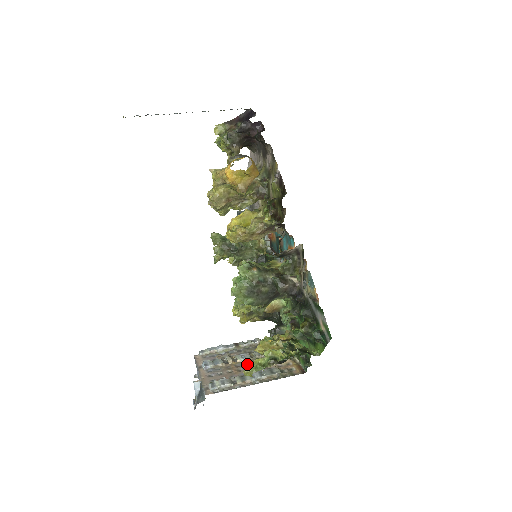
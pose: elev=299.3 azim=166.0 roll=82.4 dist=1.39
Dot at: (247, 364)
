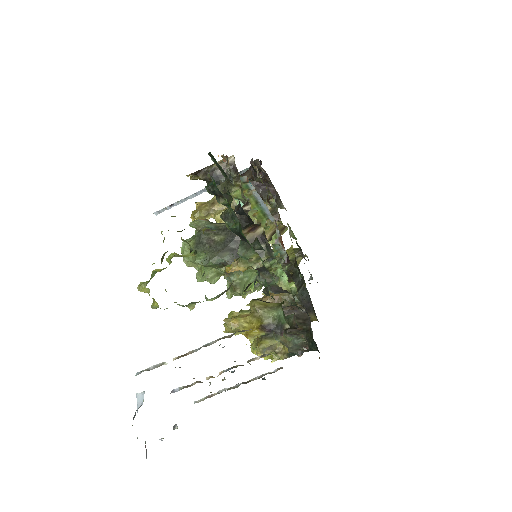
Dot at: occluded
